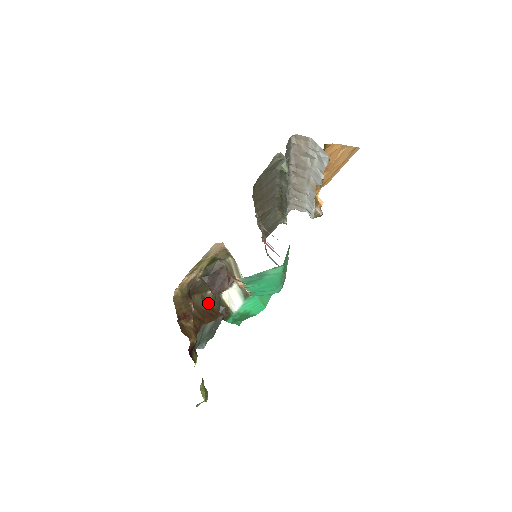
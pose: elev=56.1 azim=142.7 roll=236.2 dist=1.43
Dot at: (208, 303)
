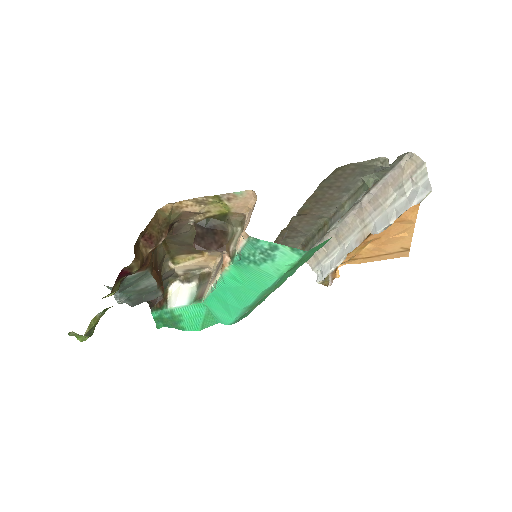
Dot at: (161, 270)
